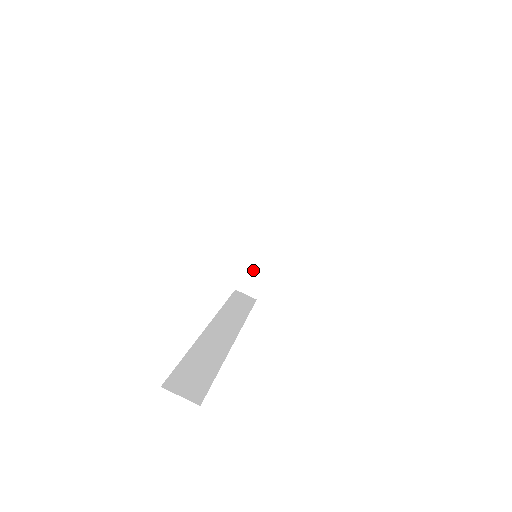
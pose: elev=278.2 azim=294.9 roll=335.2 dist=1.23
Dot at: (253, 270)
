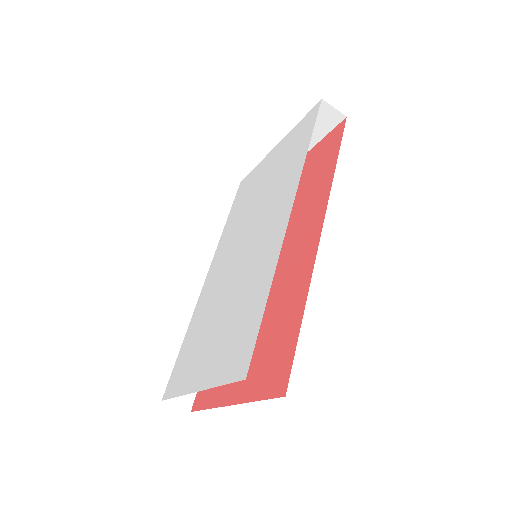
Dot at: occluded
